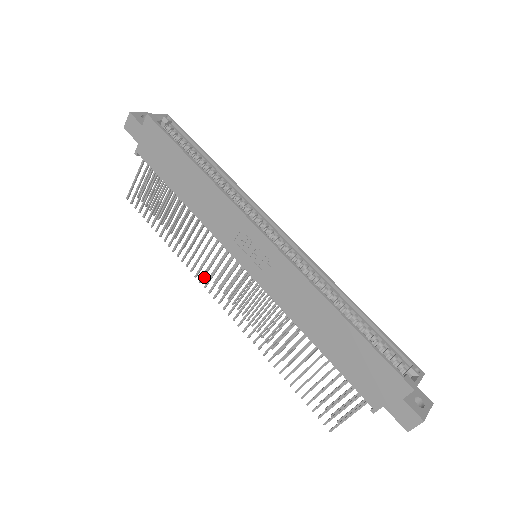
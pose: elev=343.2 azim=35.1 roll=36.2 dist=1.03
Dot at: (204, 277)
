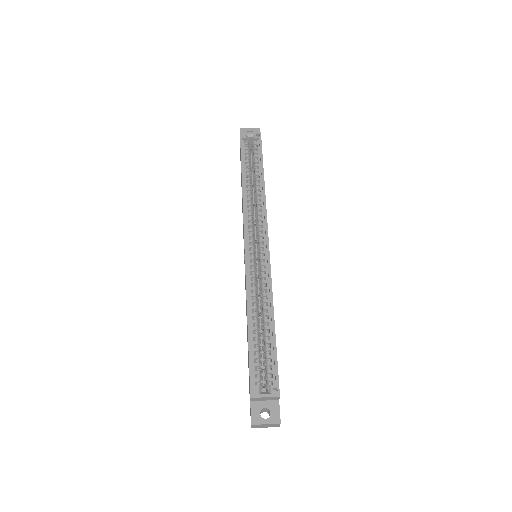
Dot at: occluded
